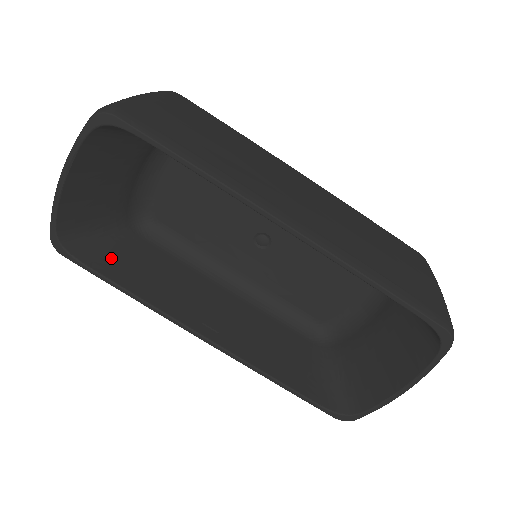
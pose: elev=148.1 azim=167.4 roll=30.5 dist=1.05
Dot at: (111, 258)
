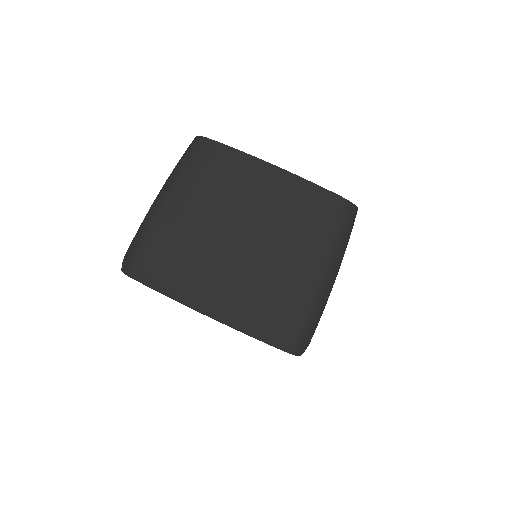
Dot at: occluded
